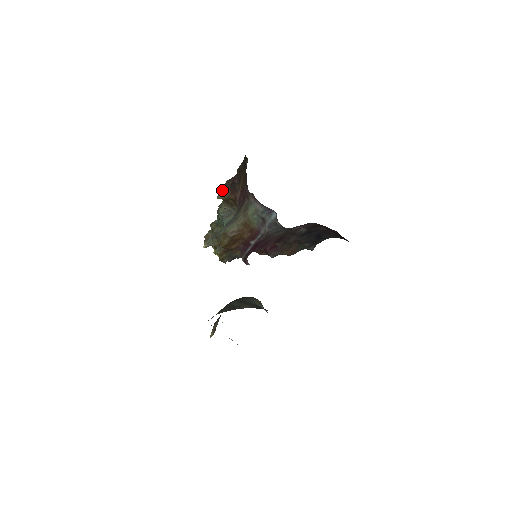
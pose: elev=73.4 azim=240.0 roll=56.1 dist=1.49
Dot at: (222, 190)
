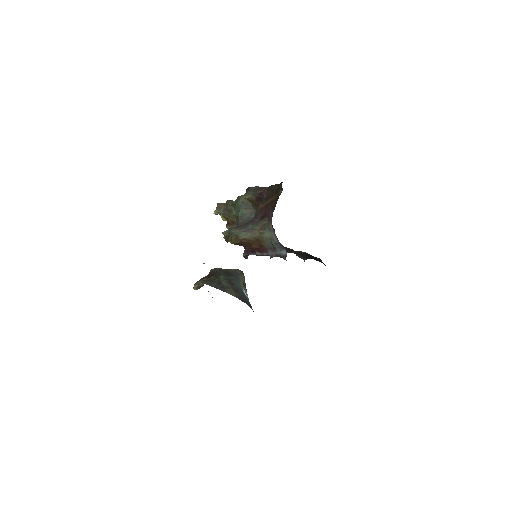
Dot at: (249, 192)
